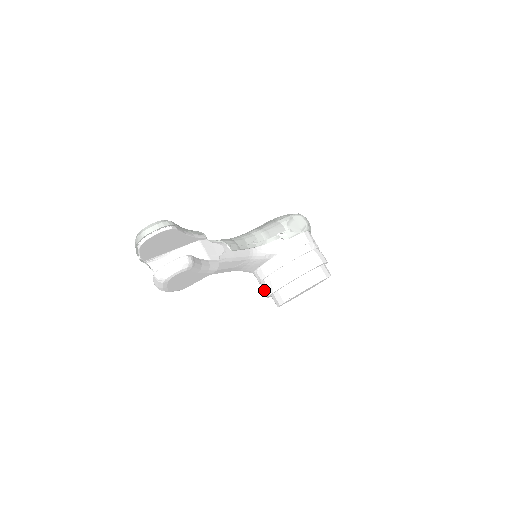
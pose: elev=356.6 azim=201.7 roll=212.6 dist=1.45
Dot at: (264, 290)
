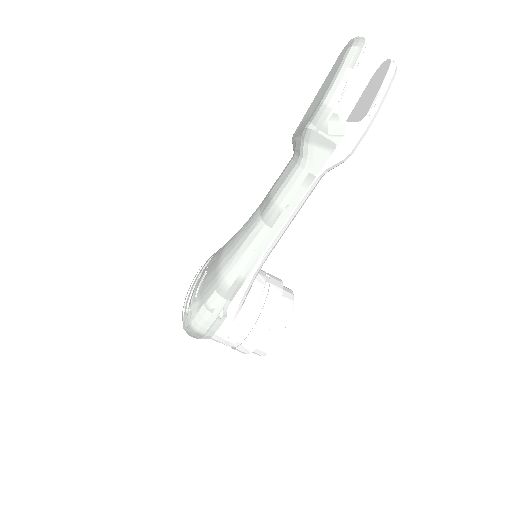
Dot at: (265, 318)
